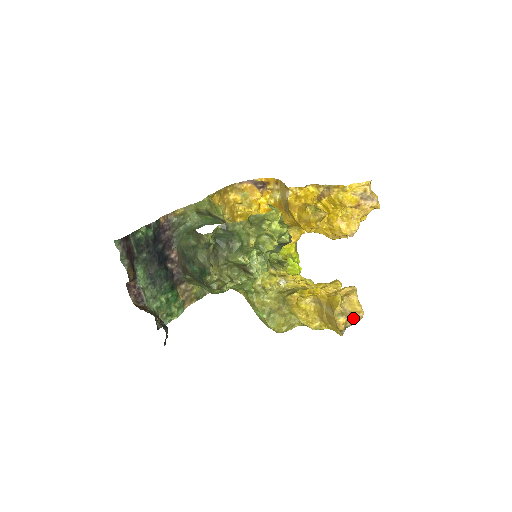
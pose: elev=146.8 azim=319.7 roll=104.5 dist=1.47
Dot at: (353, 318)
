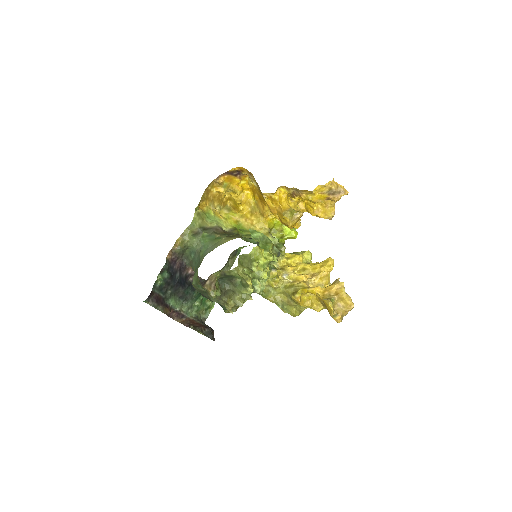
Dot at: (346, 311)
